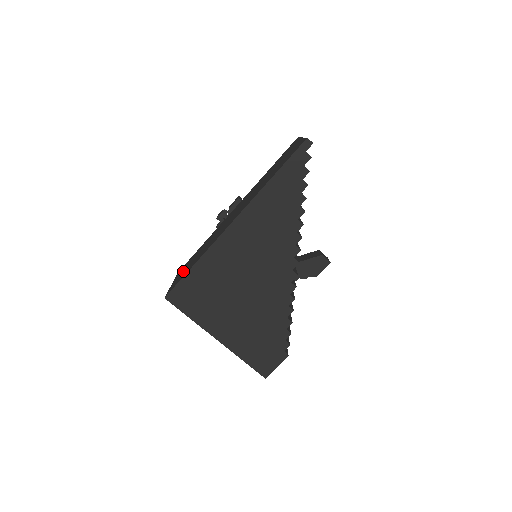
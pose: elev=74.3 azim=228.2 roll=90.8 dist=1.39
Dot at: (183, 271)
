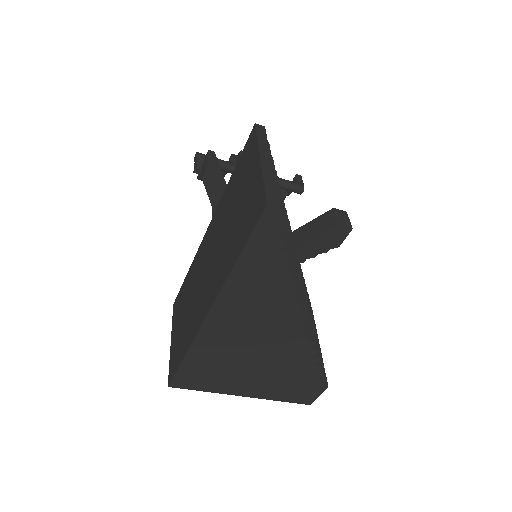
Dot at: (176, 334)
